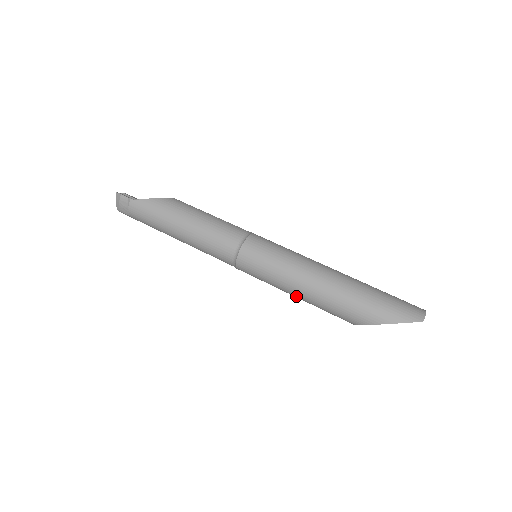
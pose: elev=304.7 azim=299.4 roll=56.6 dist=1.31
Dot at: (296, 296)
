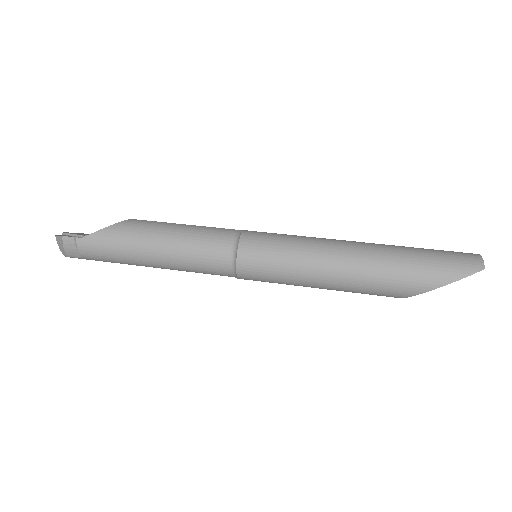
Dot at: (322, 288)
